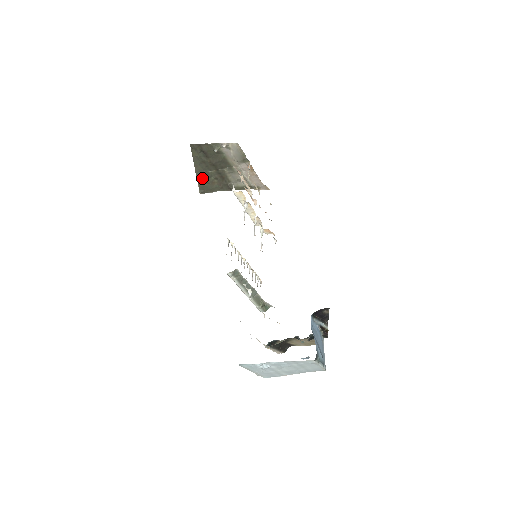
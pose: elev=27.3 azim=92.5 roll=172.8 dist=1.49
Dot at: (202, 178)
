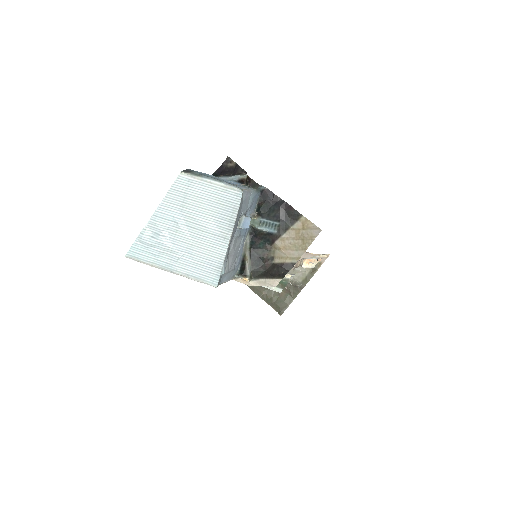
Dot at: (267, 297)
